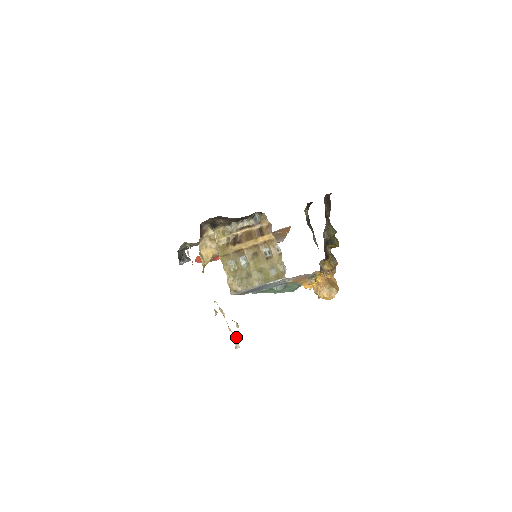
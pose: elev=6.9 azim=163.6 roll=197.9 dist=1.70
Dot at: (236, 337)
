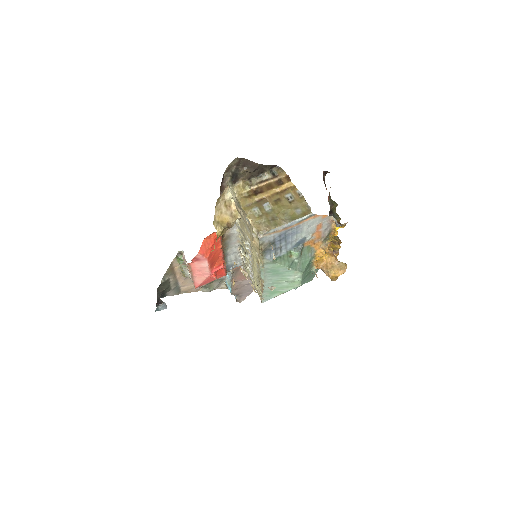
Dot at: (262, 298)
